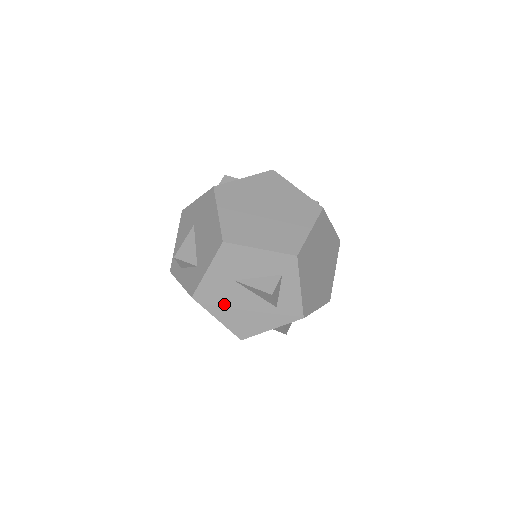
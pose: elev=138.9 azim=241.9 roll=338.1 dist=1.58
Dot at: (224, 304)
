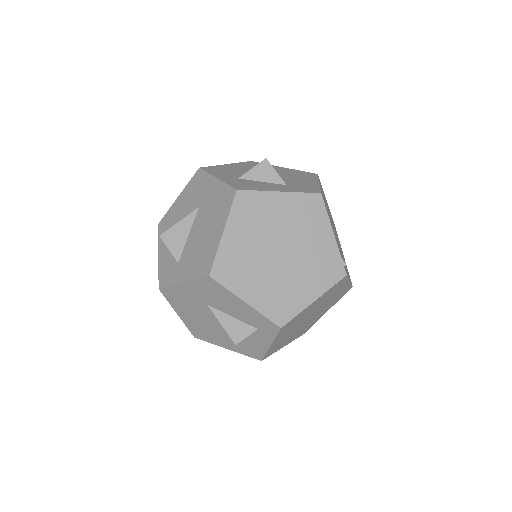
Dot at: (189, 311)
